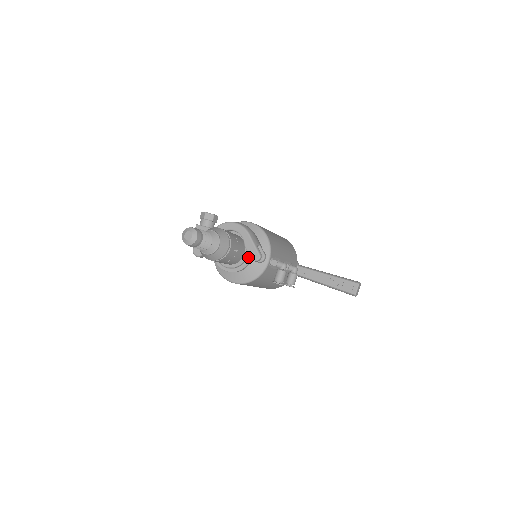
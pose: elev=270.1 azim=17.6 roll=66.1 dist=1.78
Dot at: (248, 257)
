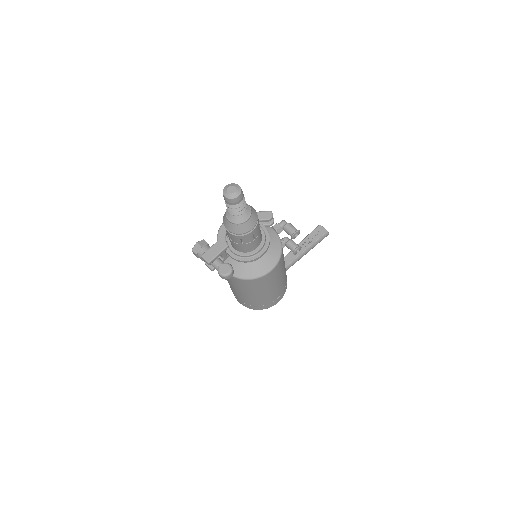
Dot at: (262, 229)
